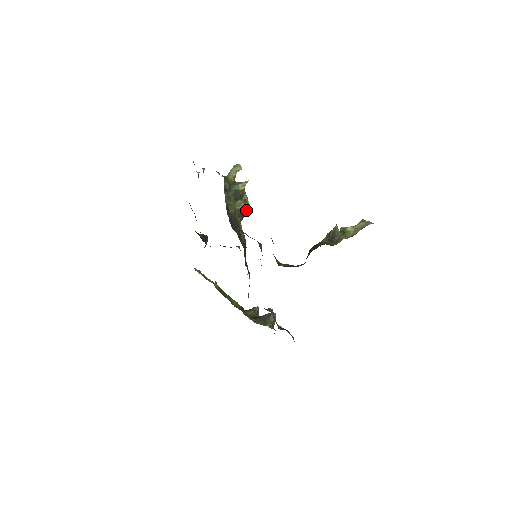
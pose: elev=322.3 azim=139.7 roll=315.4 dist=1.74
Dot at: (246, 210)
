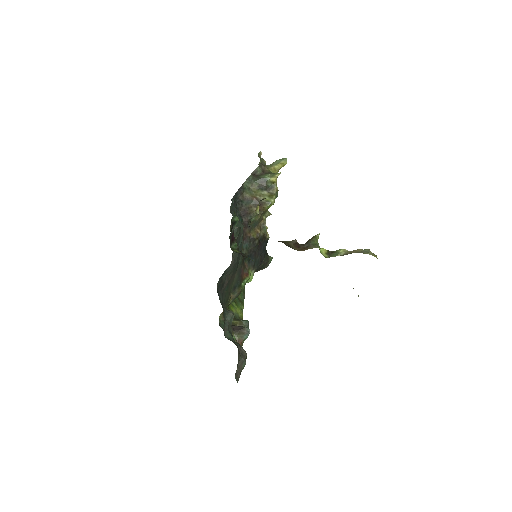
Dot at: (266, 203)
